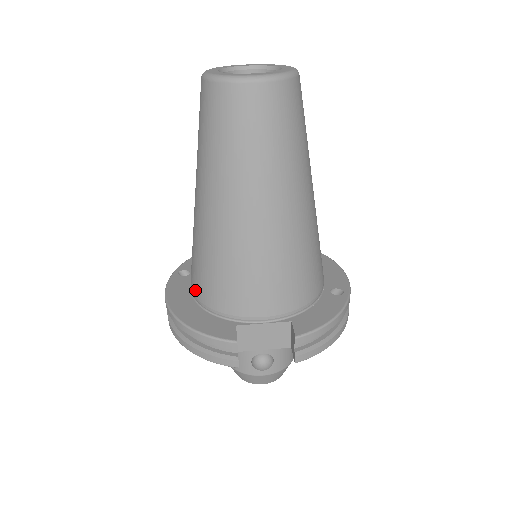
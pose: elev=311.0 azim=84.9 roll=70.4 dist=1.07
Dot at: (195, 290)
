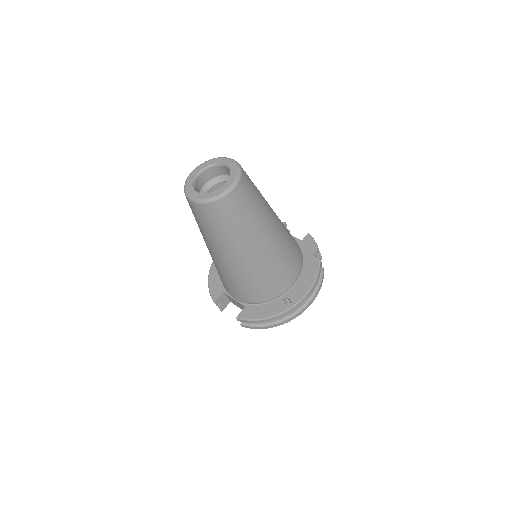
Dot at: occluded
